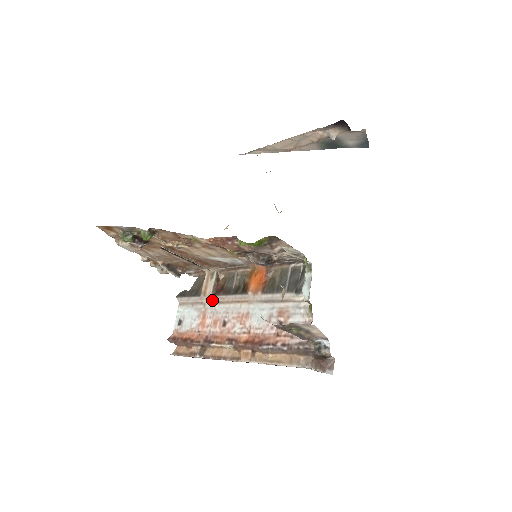
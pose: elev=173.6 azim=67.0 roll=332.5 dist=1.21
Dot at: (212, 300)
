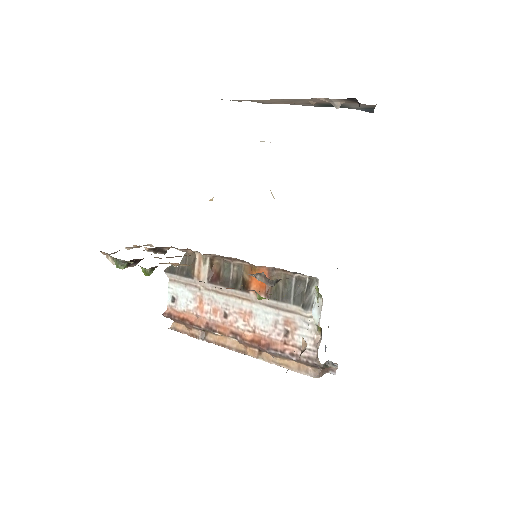
Dot at: (208, 288)
